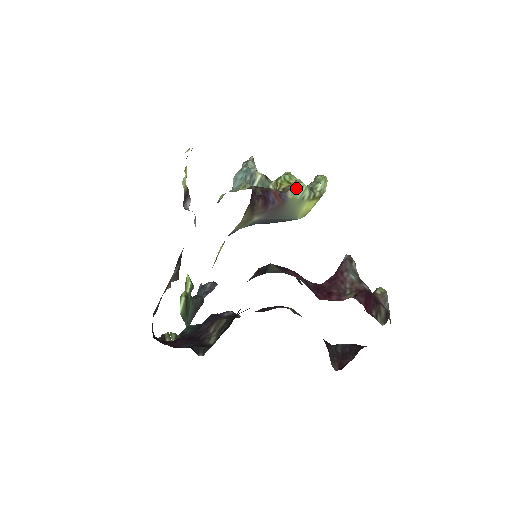
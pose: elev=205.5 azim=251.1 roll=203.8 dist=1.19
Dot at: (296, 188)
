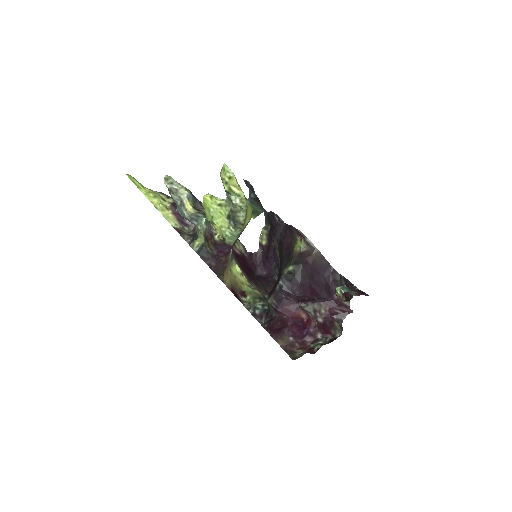
Dot at: (228, 242)
